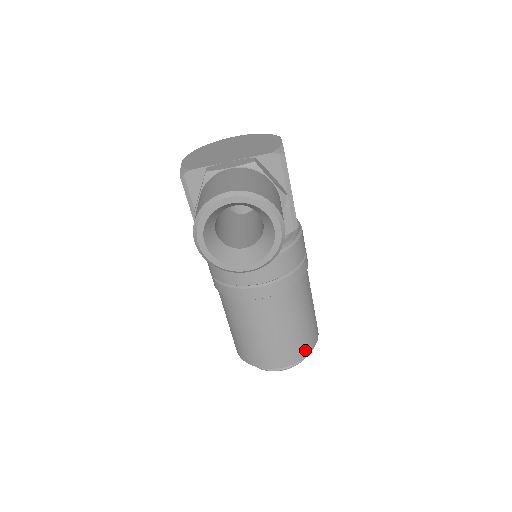
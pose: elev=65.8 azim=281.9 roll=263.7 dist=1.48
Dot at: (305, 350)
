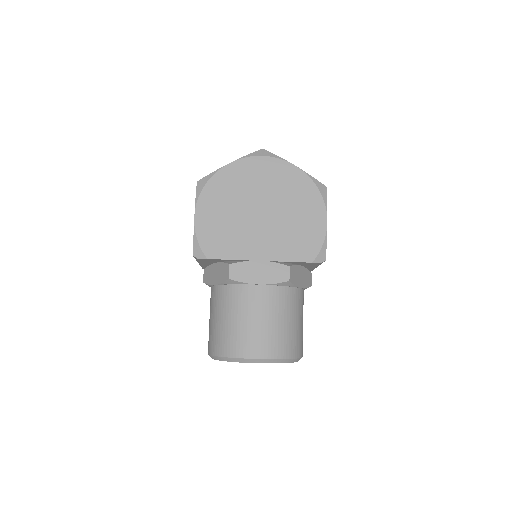
Dot at: occluded
